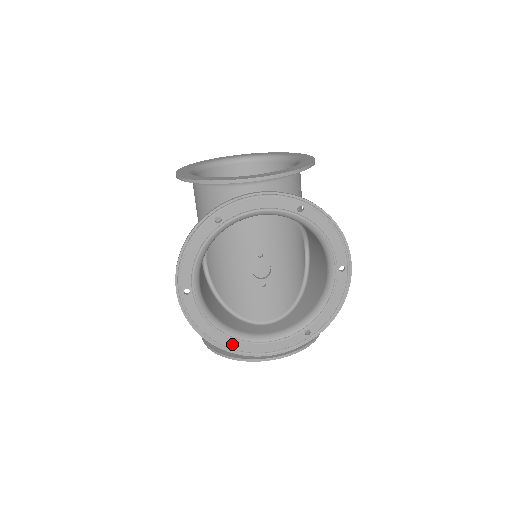
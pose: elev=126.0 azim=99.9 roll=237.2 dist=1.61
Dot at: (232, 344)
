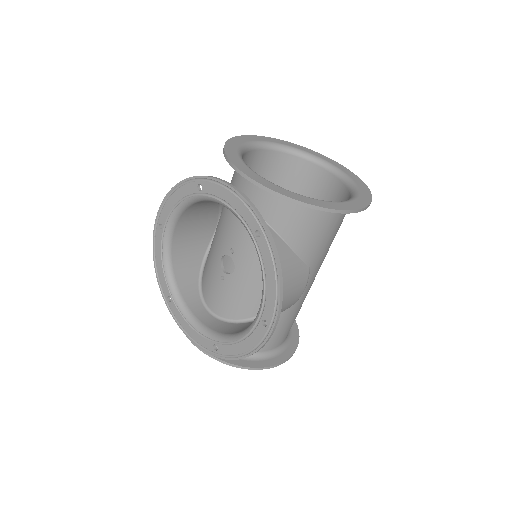
Dot at: occluded
